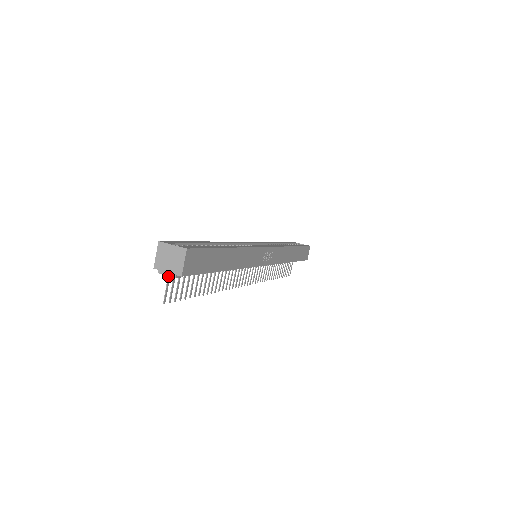
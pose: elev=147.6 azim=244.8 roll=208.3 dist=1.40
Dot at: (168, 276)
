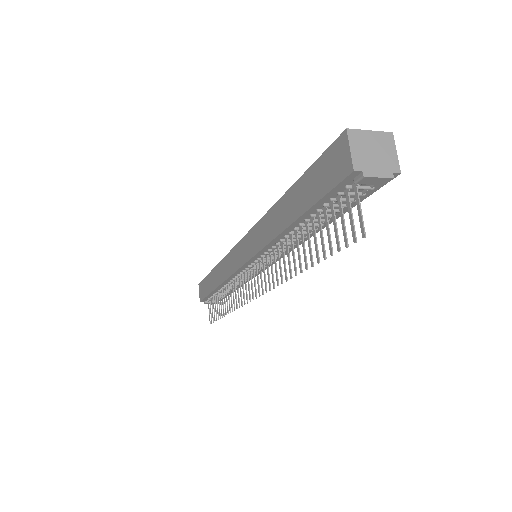
Dot at: (357, 191)
